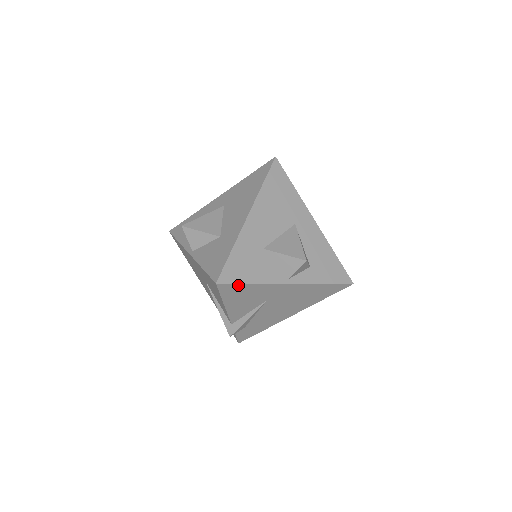
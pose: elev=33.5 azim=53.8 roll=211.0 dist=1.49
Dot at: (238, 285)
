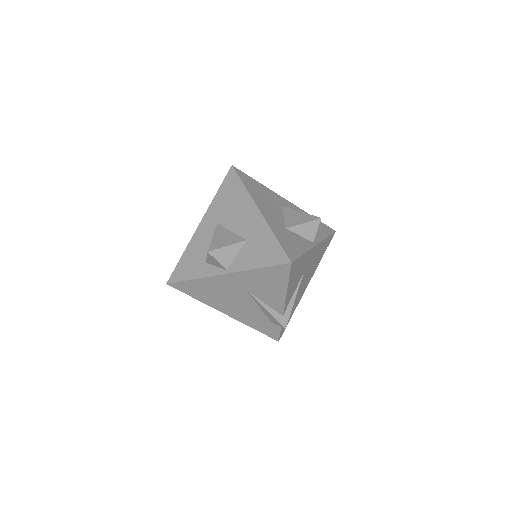
Dot at: (298, 260)
